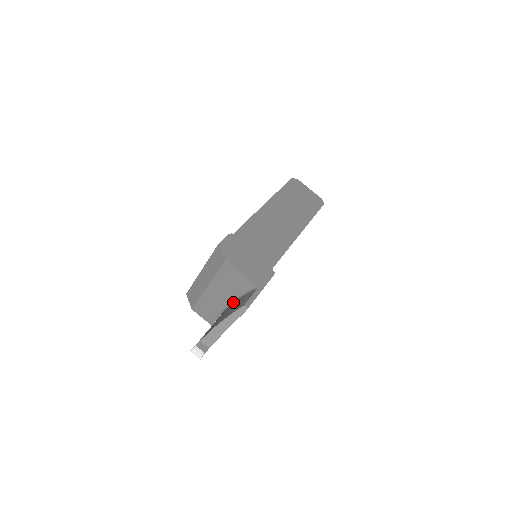
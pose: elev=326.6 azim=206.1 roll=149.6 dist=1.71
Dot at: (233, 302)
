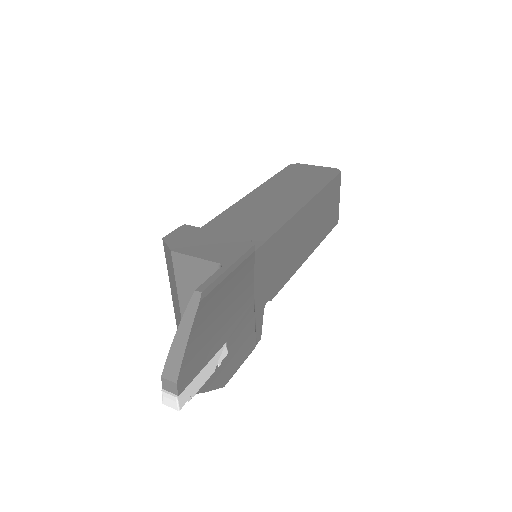
Dot at: occluded
